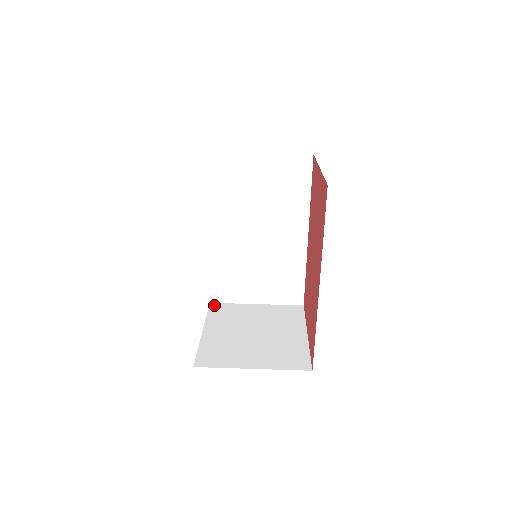
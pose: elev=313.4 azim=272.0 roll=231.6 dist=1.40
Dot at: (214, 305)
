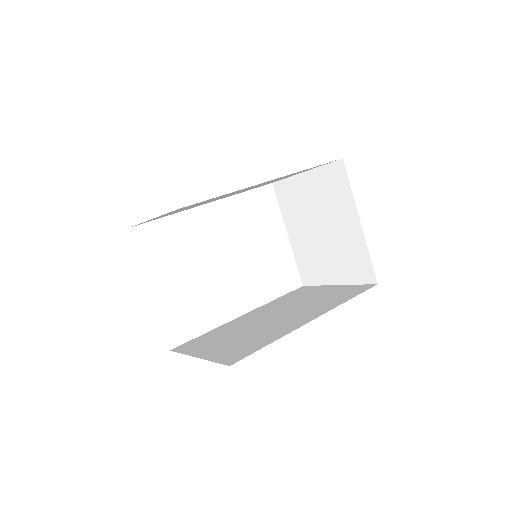
Dot at: occluded
